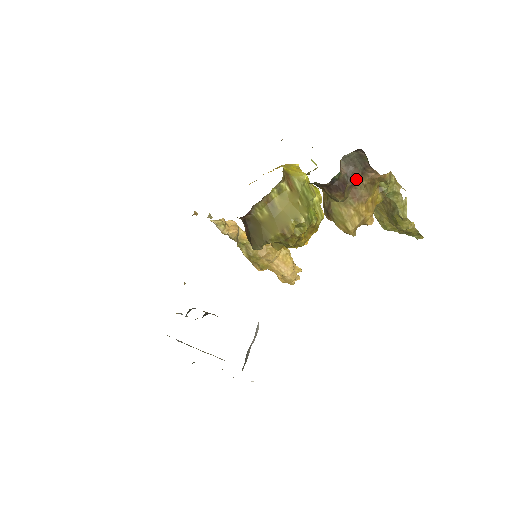
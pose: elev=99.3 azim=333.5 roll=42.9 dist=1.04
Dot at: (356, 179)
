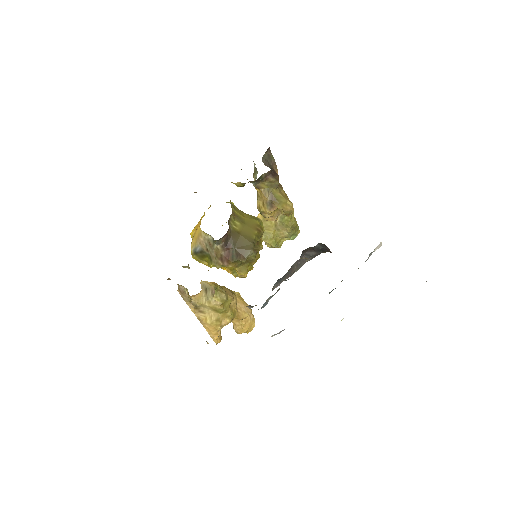
Dot at: occluded
